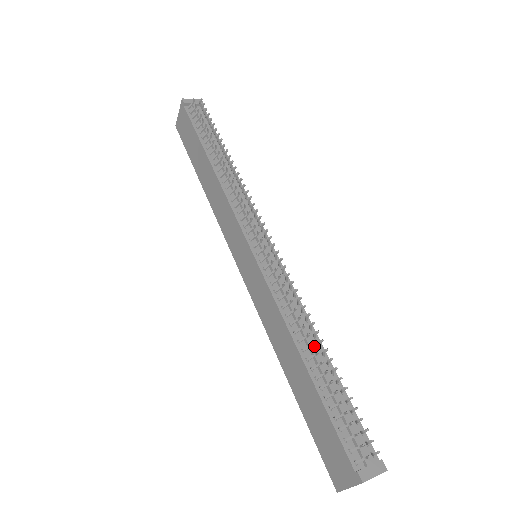
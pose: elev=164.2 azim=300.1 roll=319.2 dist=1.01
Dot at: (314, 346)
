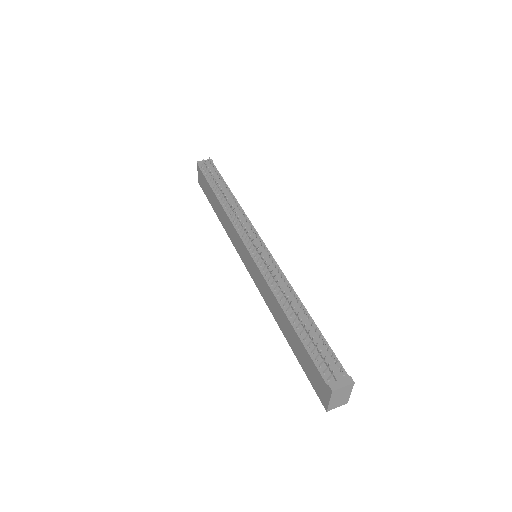
Dot at: (295, 306)
